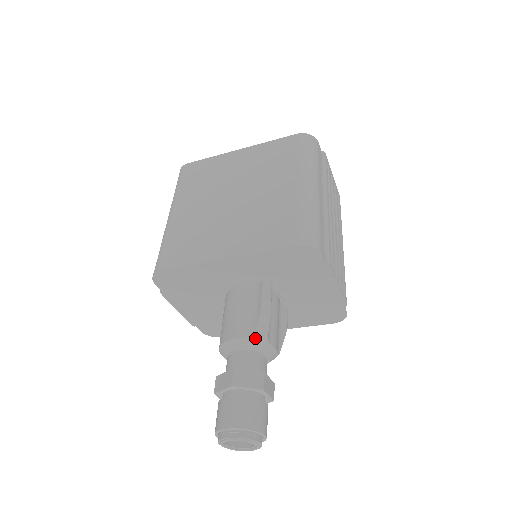
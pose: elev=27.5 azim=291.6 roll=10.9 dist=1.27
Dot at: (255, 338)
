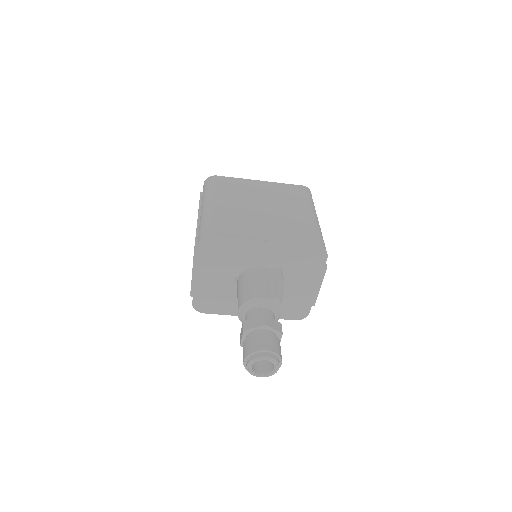
Dot at: (275, 301)
